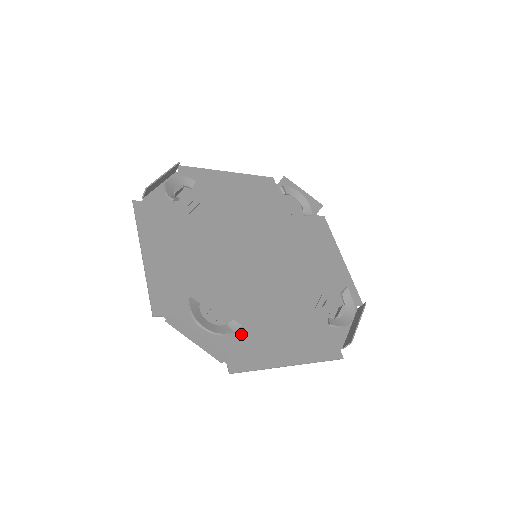
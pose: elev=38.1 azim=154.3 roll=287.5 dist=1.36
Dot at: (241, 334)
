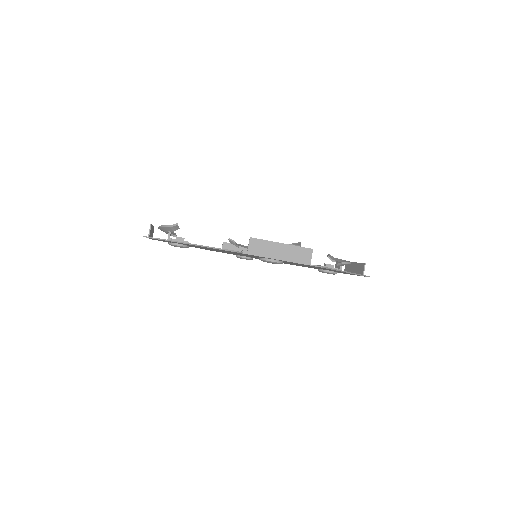
Dot at: occluded
